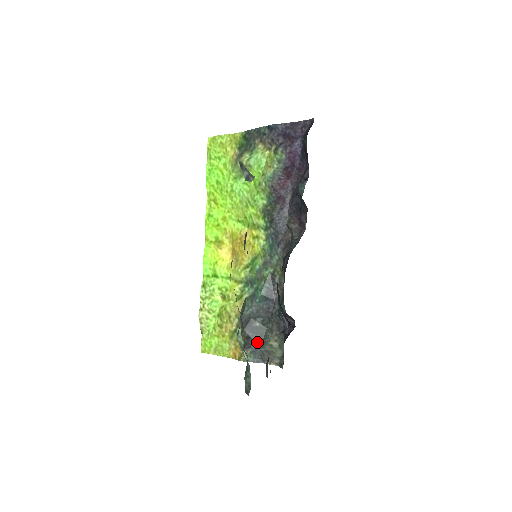
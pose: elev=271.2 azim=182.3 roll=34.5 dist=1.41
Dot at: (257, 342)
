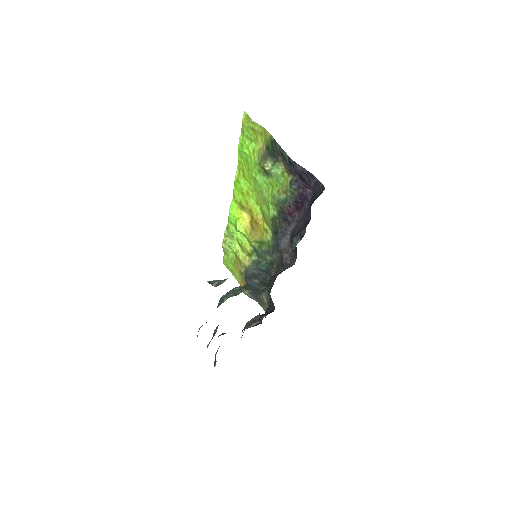
Dot at: (255, 291)
